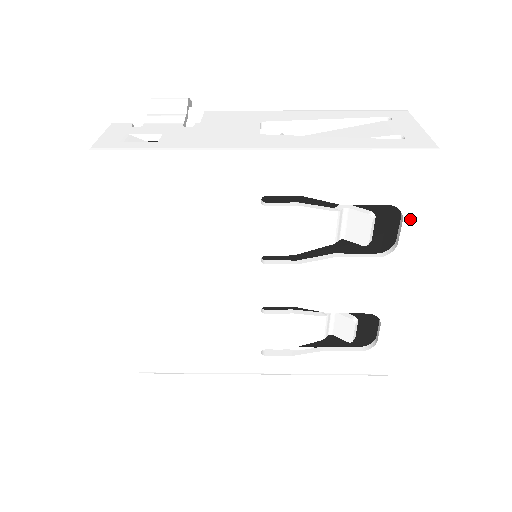
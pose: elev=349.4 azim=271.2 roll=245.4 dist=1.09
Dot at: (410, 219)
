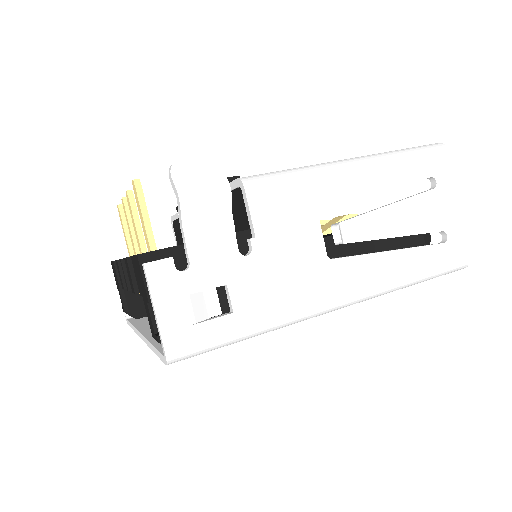
Dot at: occluded
